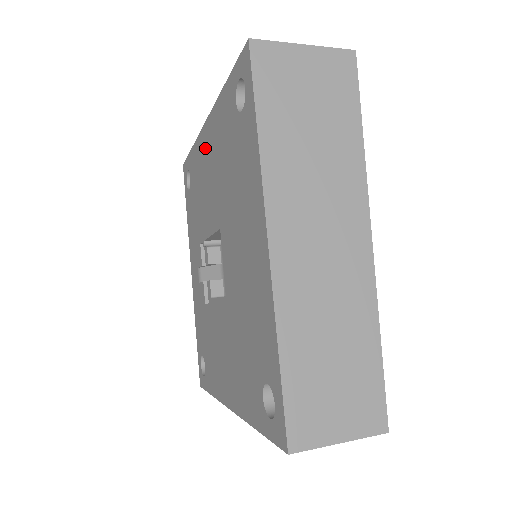
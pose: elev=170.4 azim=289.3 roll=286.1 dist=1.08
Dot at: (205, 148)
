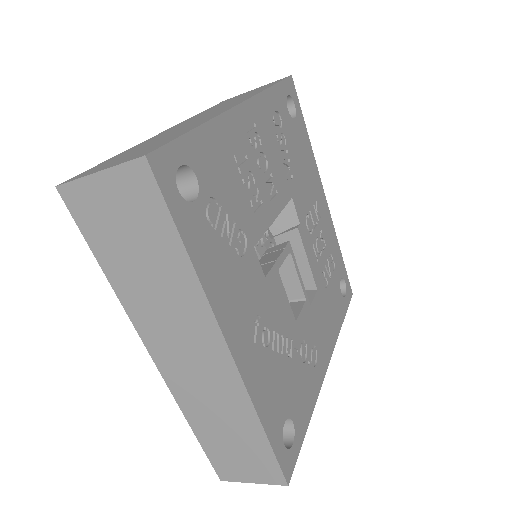
Dot at: occluded
